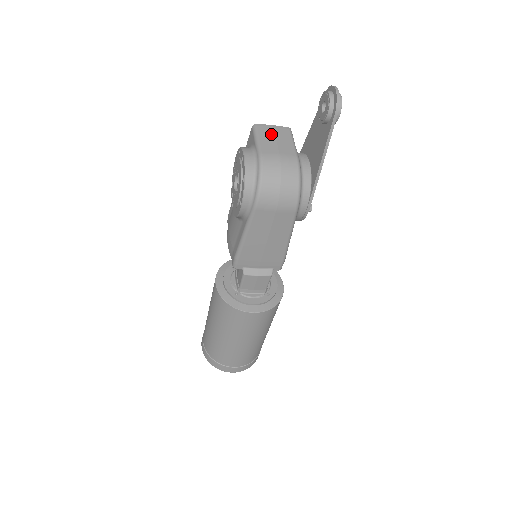
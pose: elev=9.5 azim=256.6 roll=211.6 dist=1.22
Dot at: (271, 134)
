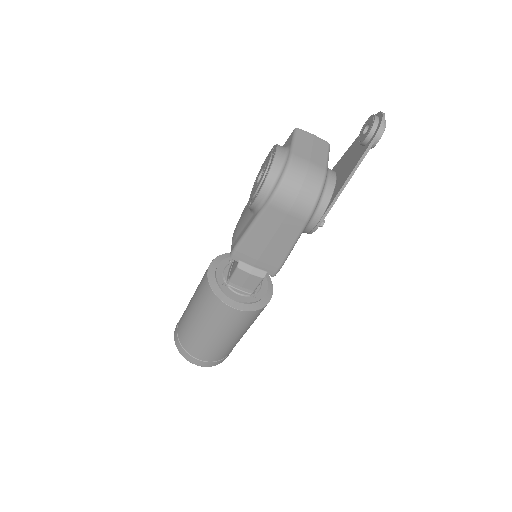
Dot at: (309, 142)
